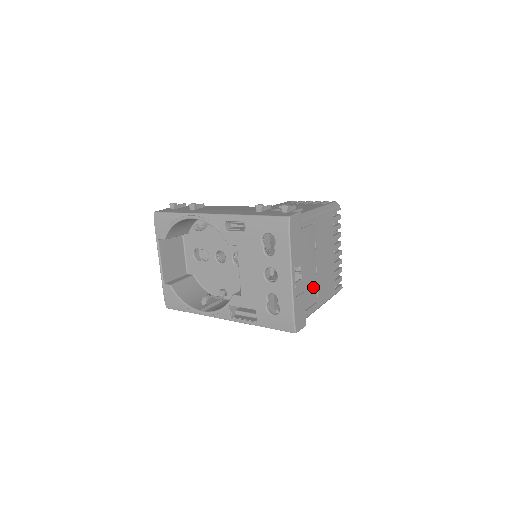
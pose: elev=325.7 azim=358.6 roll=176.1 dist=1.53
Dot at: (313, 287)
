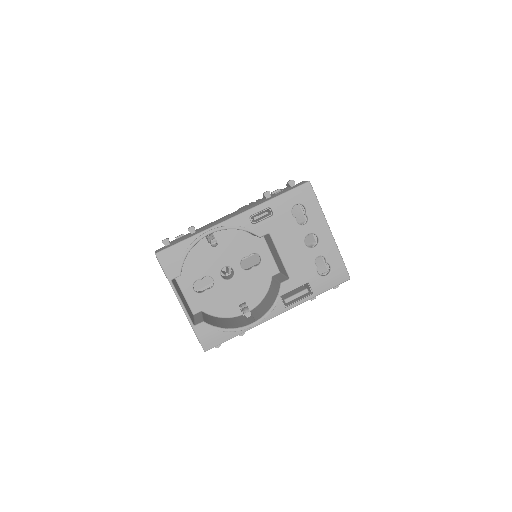
Dot at: occluded
